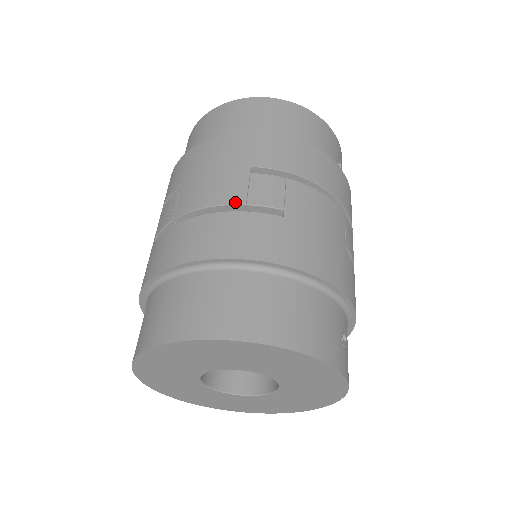
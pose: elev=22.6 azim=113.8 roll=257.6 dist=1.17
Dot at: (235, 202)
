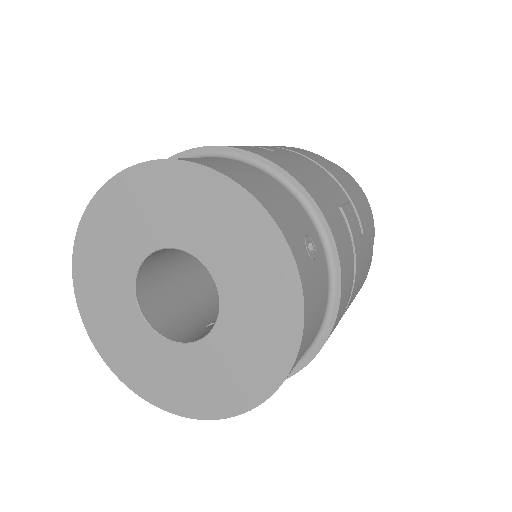
Dot at: occluded
